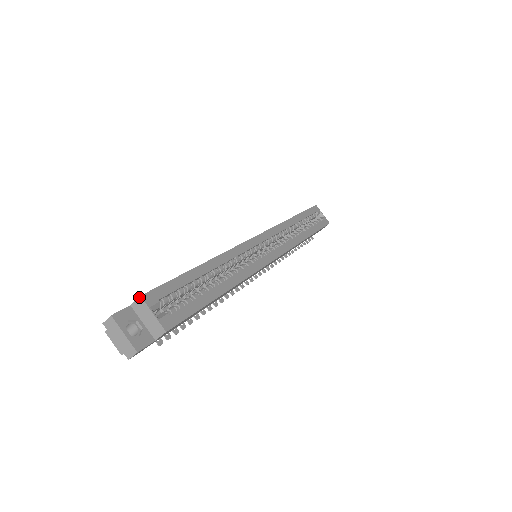
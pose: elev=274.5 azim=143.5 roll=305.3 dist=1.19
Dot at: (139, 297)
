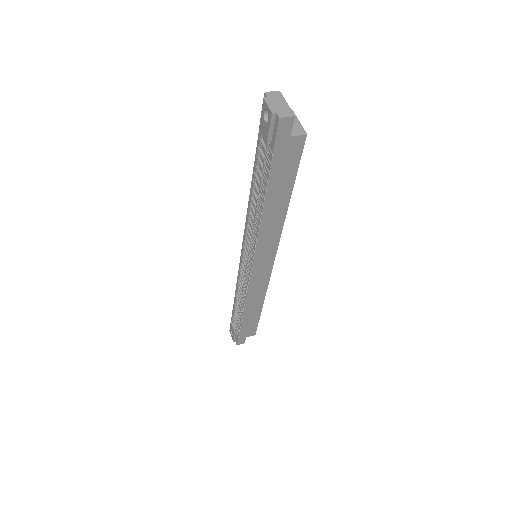
Dot at: occluded
